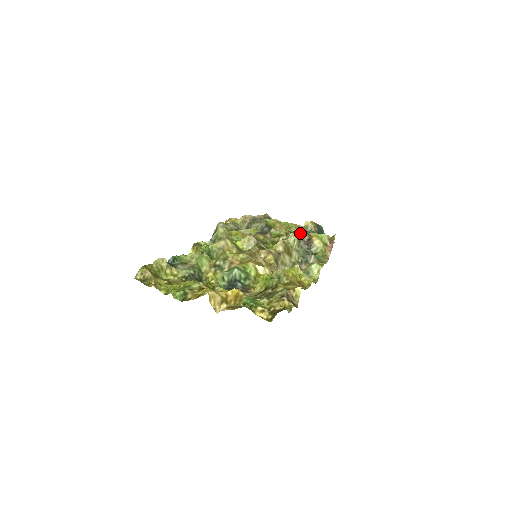
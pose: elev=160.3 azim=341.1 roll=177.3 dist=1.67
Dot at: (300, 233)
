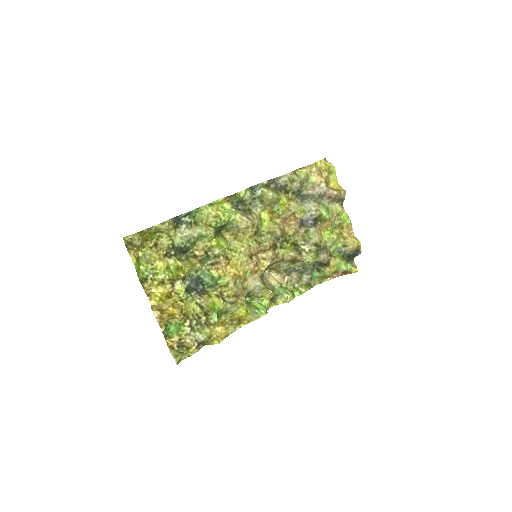
Dot at: (321, 259)
